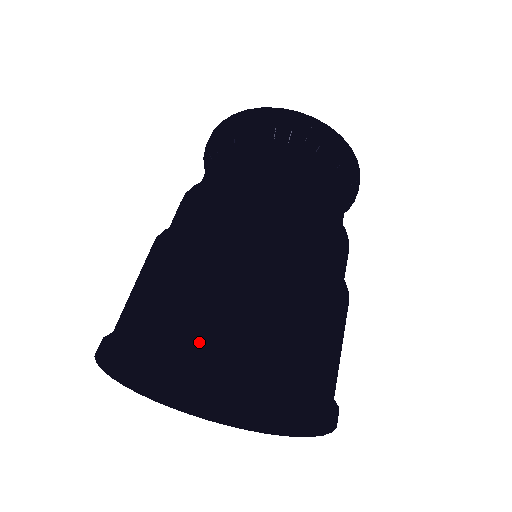
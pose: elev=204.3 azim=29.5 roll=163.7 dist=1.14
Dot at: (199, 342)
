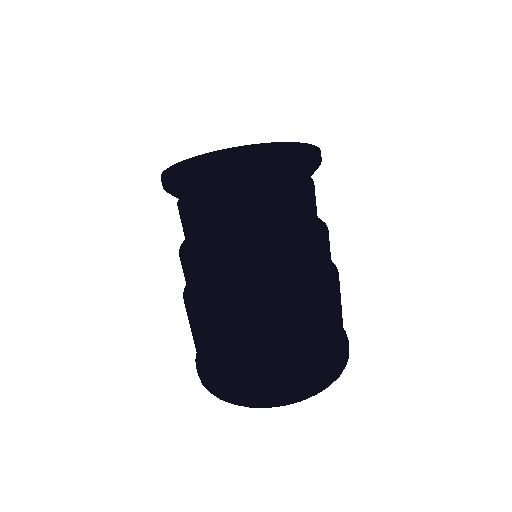
Dot at: (330, 380)
